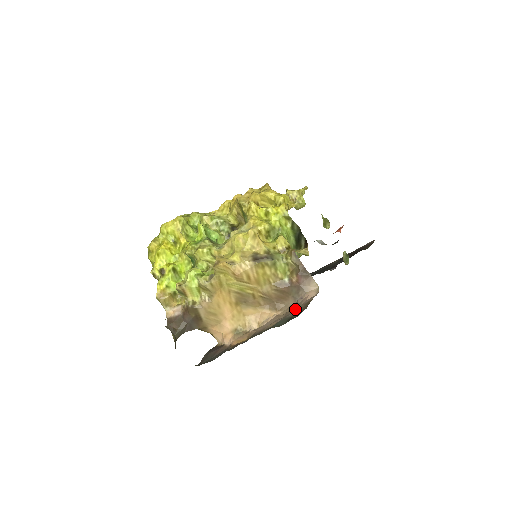
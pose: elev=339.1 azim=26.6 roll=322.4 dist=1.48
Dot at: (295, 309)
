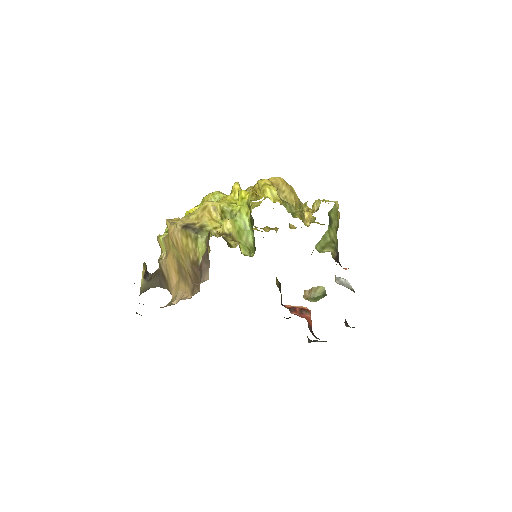
Dot at: occluded
